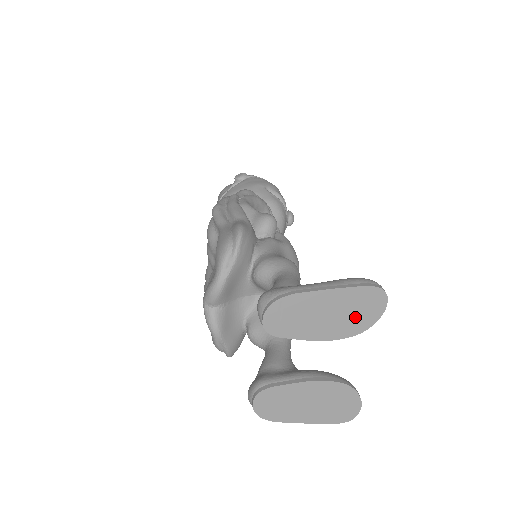
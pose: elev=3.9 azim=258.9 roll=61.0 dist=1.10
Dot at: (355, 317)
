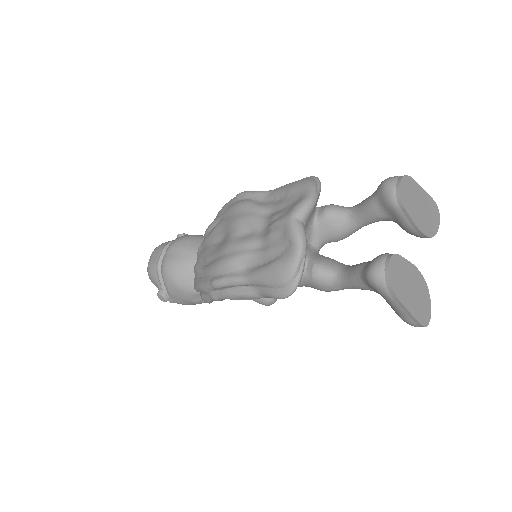
Dot at: (430, 221)
